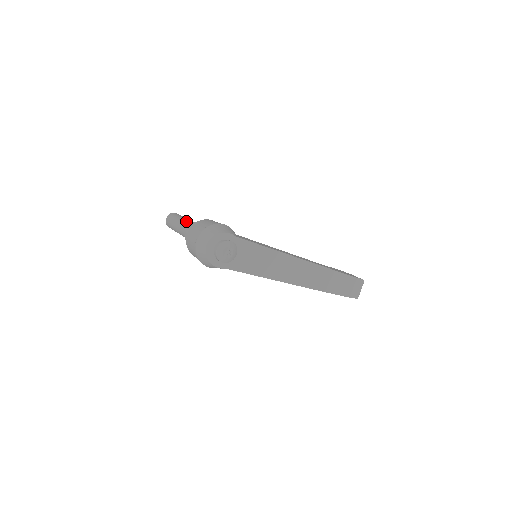
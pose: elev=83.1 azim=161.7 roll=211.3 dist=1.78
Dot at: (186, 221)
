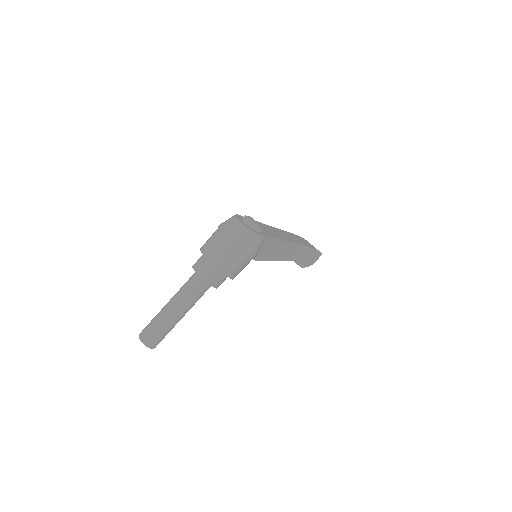
Dot at: occluded
